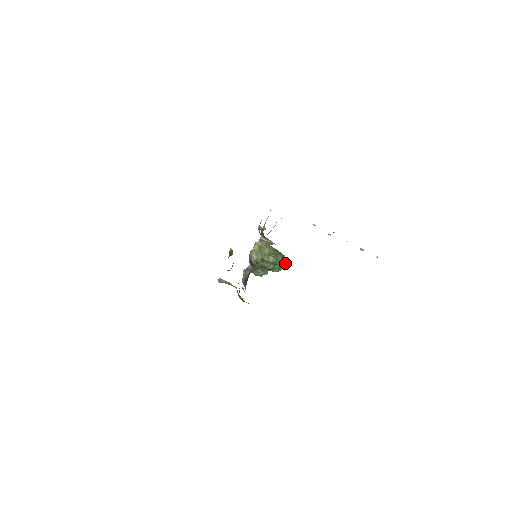
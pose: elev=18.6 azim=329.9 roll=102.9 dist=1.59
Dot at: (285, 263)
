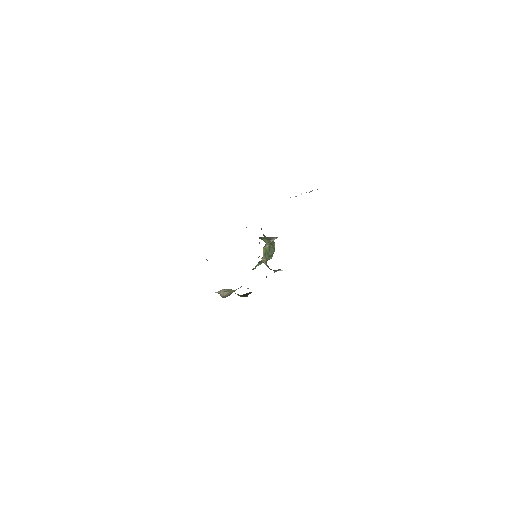
Dot at: (274, 244)
